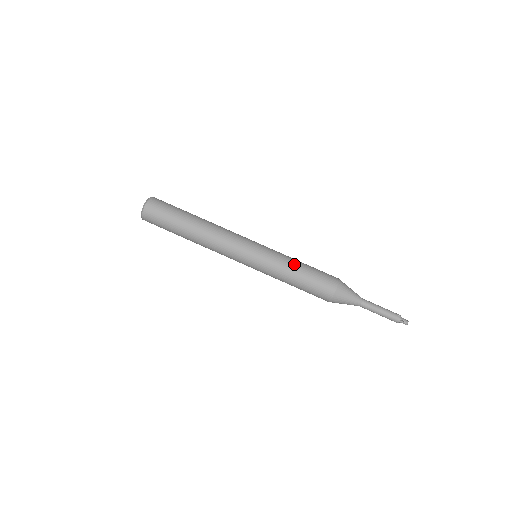
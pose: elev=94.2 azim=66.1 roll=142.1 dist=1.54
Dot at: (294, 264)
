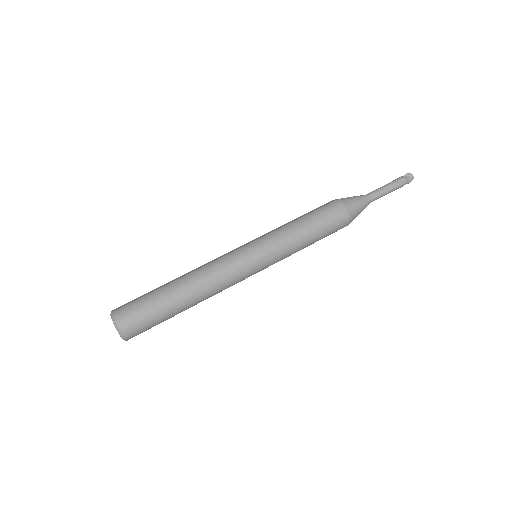
Dot at: occluded
